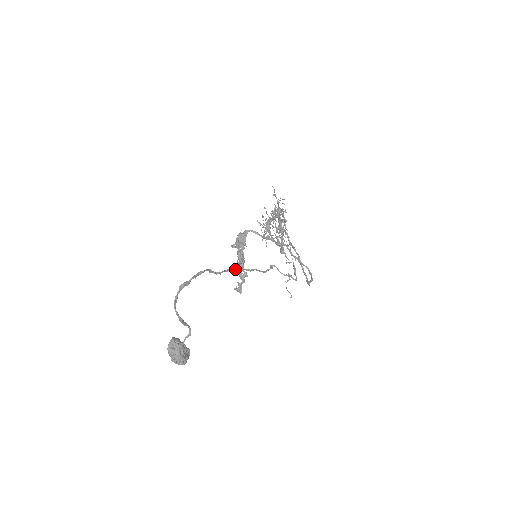
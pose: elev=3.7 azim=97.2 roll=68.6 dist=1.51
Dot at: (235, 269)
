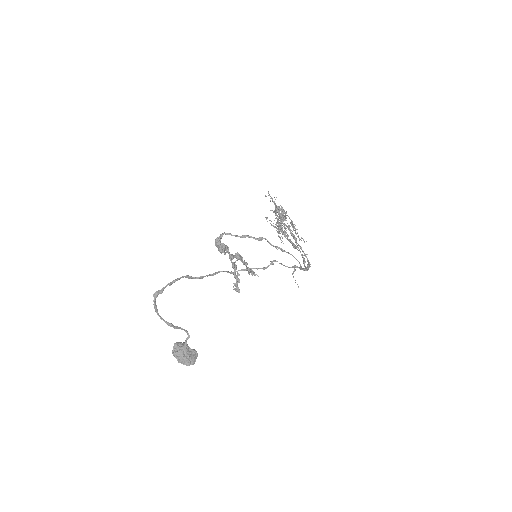
Dot at: (223, 271)
